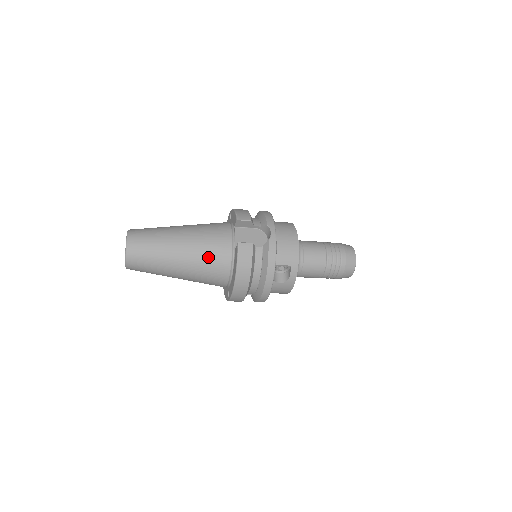
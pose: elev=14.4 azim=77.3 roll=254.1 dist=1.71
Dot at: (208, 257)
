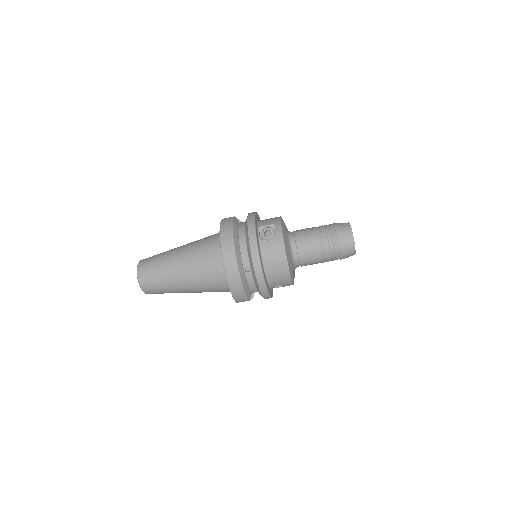
Dot at: (201, 242)
